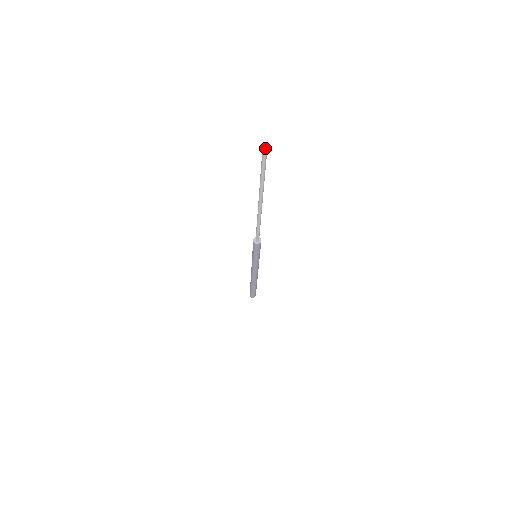
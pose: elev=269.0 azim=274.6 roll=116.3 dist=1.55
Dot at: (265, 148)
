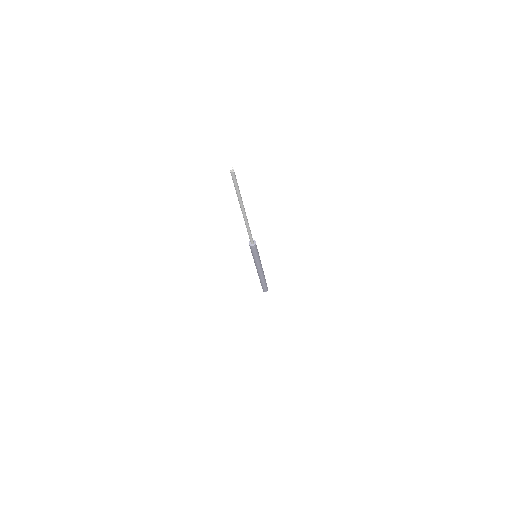
Dot at: (232, 170)
